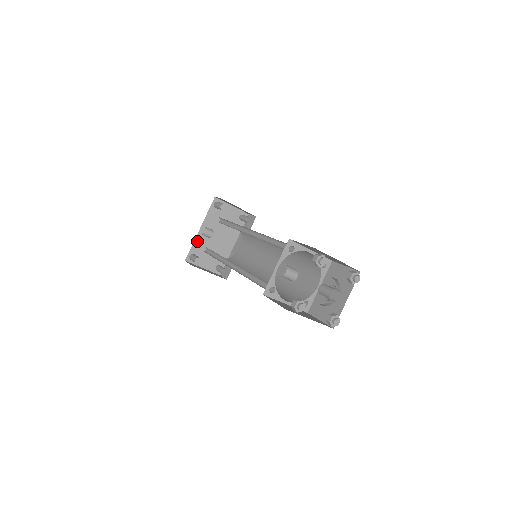
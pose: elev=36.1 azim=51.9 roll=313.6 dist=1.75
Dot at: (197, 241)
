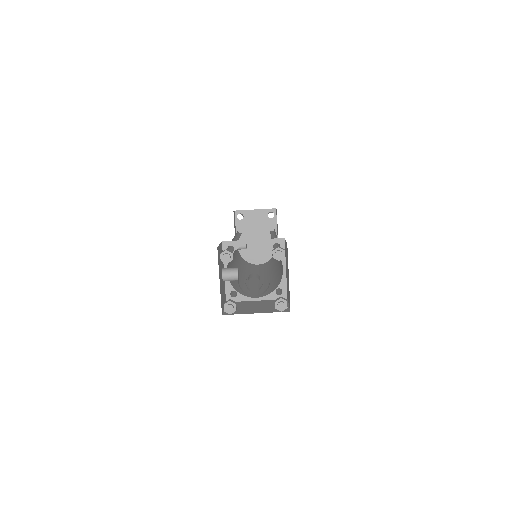
Dot at: occluded
